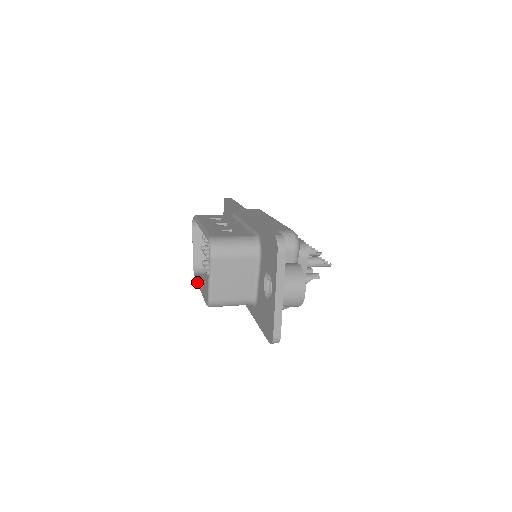
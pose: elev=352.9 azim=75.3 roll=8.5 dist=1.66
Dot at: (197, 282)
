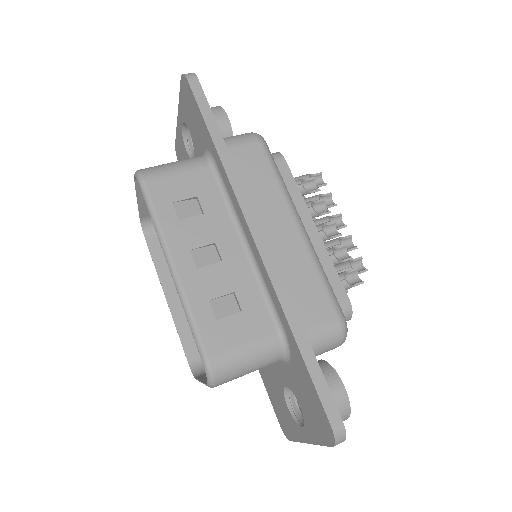
Dot at: occluded
